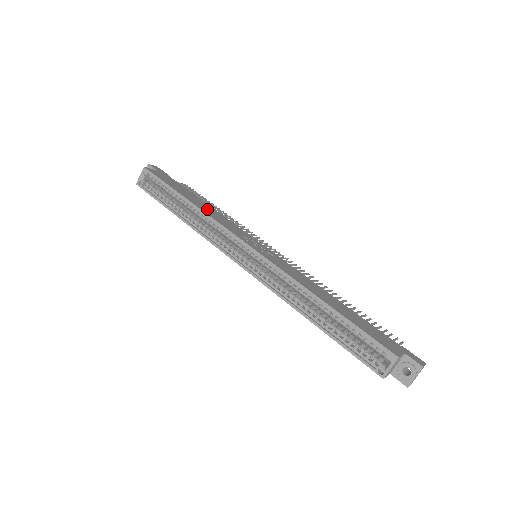
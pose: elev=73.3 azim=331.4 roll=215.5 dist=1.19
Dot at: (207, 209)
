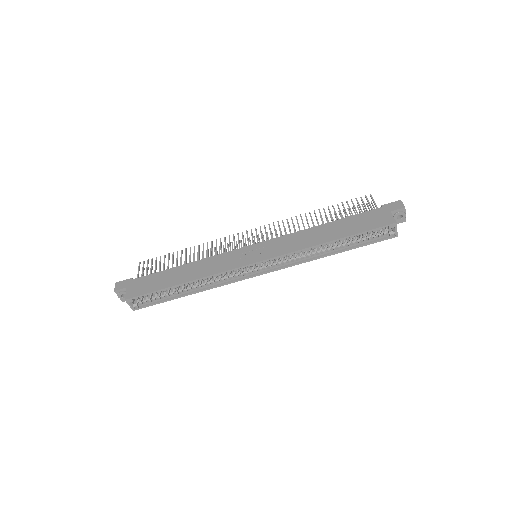
Dot at: (196, 271)
